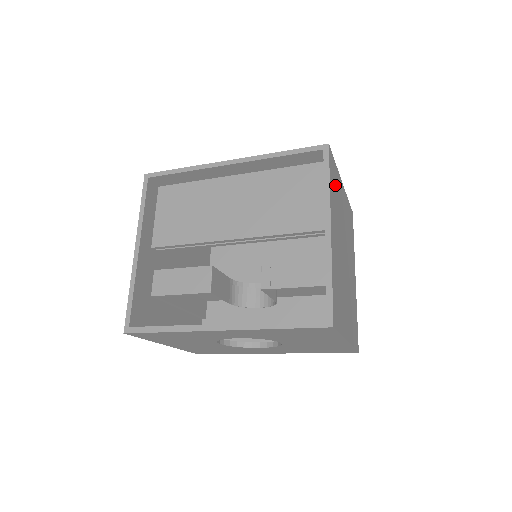
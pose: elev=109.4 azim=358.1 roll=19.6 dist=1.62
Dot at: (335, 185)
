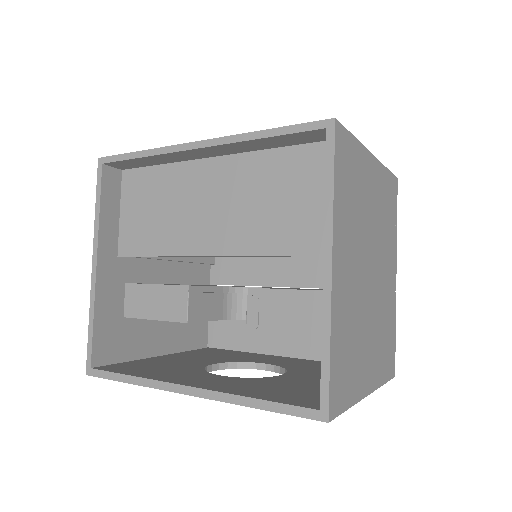
Dot at: (351, 177)
